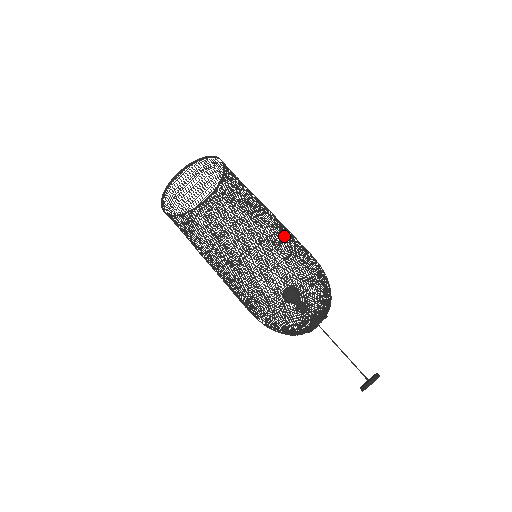
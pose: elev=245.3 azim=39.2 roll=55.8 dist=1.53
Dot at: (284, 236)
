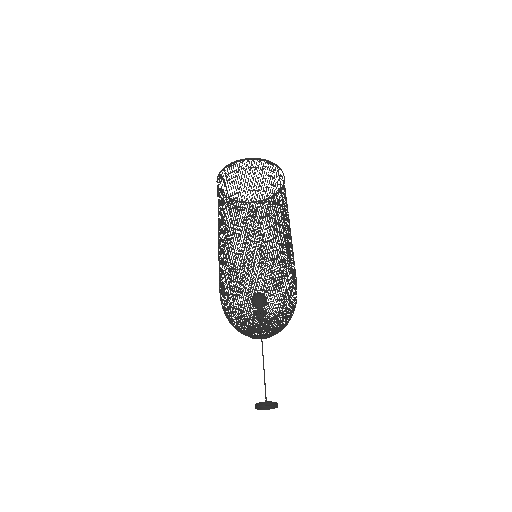
Dot at: (289, 253)
